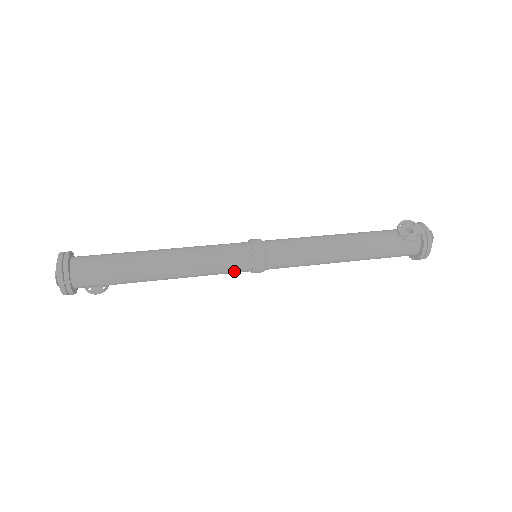
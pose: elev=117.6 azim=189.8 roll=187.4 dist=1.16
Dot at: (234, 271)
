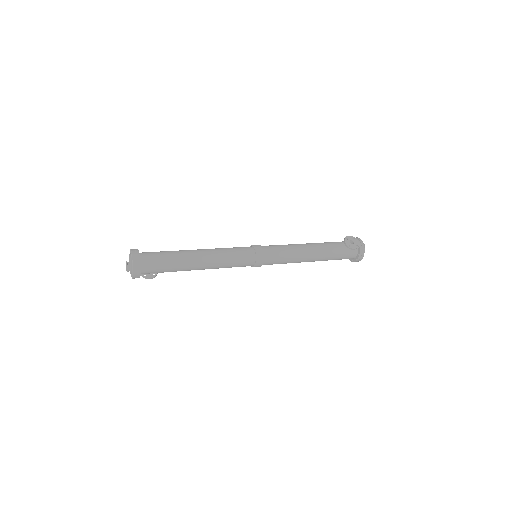
Dot at: (243, 265)
